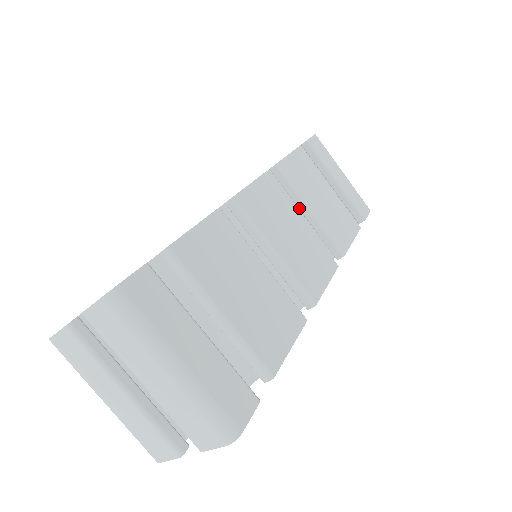
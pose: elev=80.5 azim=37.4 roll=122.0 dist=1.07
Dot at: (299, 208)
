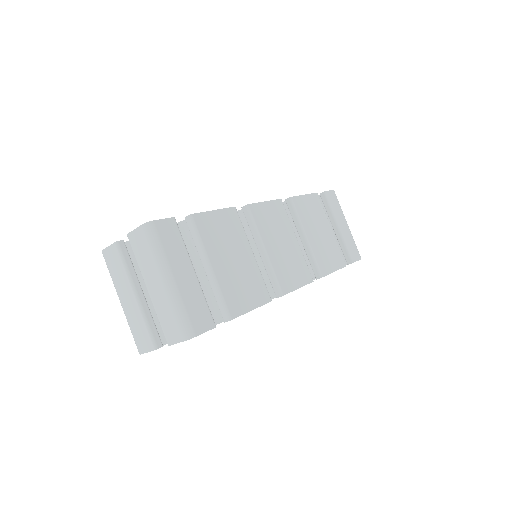
Dot at: (299, 233)
